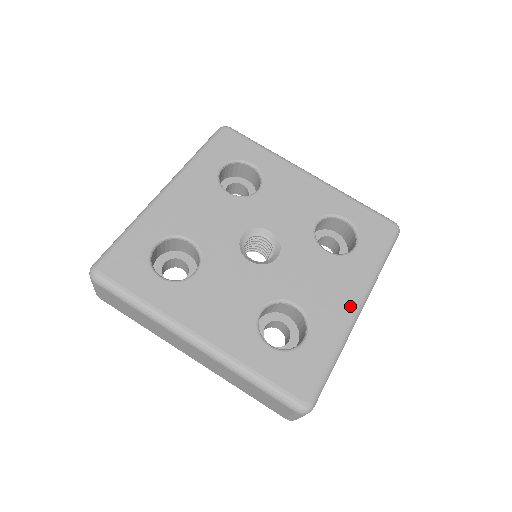
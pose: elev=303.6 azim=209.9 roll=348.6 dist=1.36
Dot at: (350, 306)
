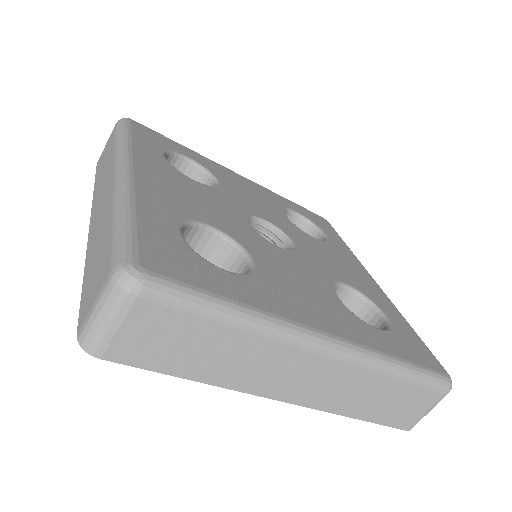
Dot at: (373, 281)
